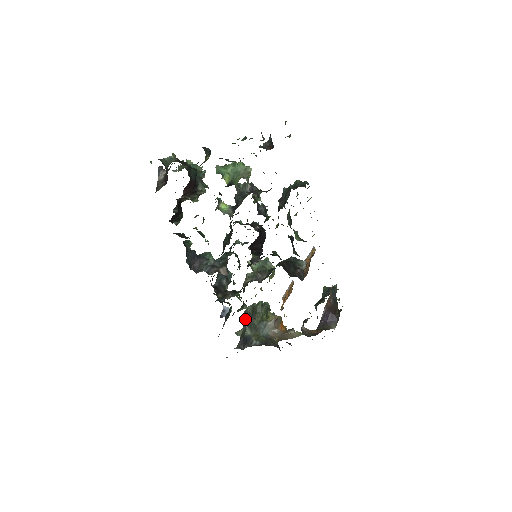
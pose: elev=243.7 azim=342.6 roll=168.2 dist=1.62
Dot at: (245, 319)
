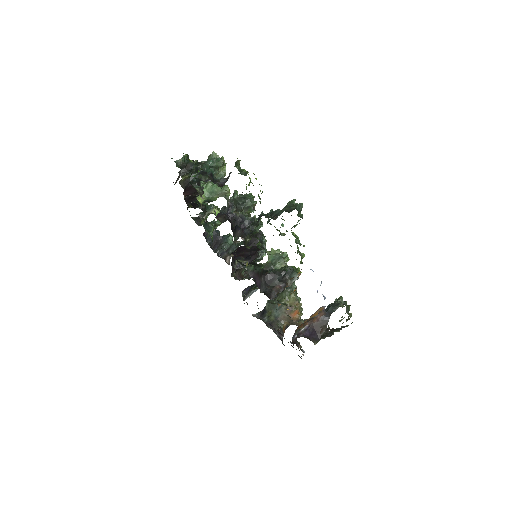
Dot at: occluded
